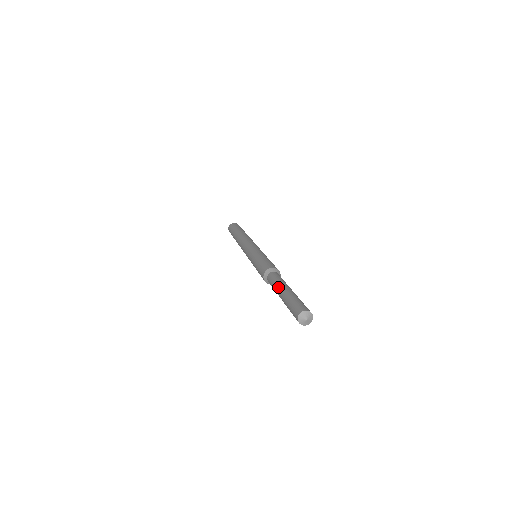
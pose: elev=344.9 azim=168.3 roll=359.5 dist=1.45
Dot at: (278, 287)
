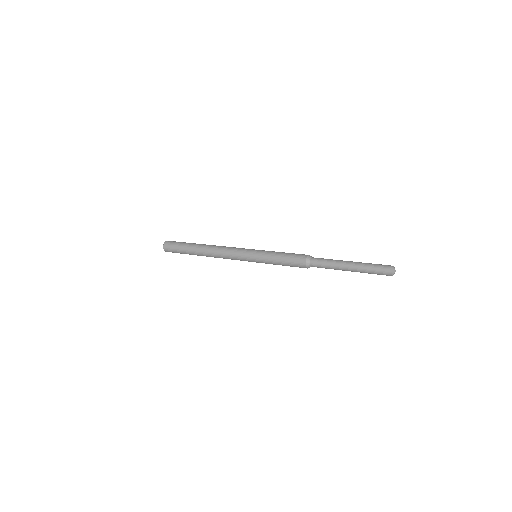
Dot at: (340, 261)
